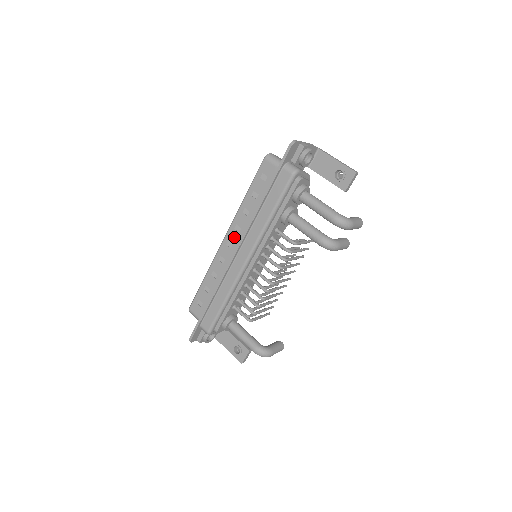
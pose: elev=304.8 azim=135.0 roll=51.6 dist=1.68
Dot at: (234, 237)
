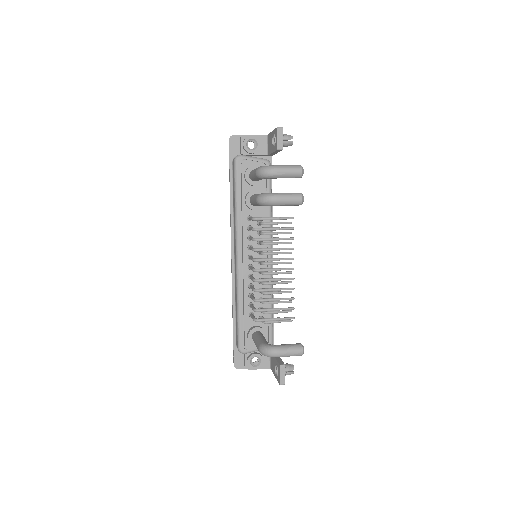
Dot at: occluded
